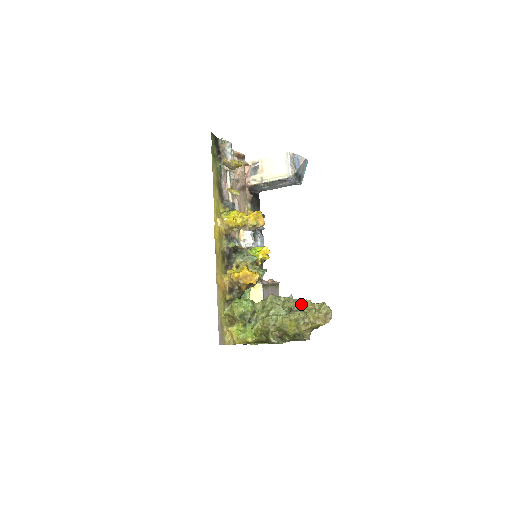
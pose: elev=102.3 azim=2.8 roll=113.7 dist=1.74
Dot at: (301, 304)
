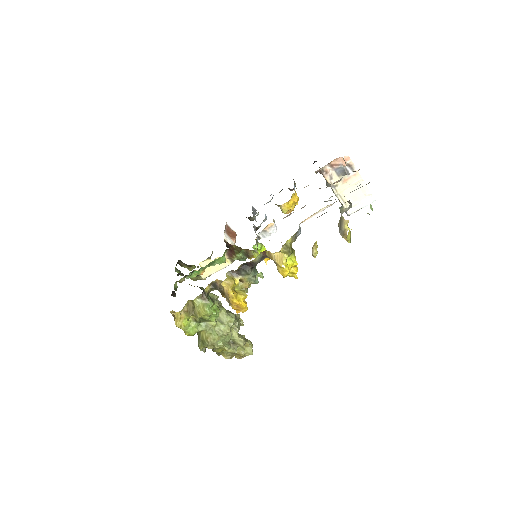
Dot at: (243, 345)
